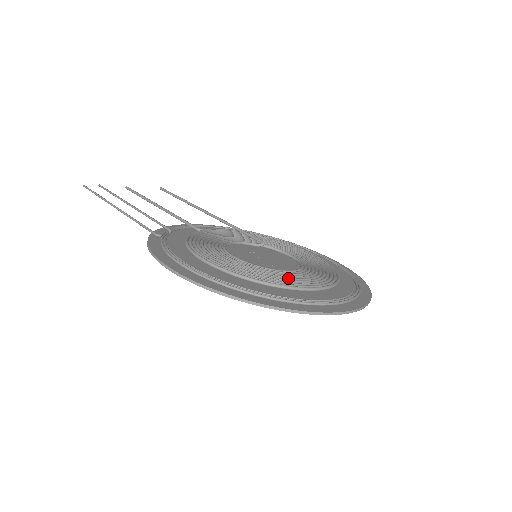
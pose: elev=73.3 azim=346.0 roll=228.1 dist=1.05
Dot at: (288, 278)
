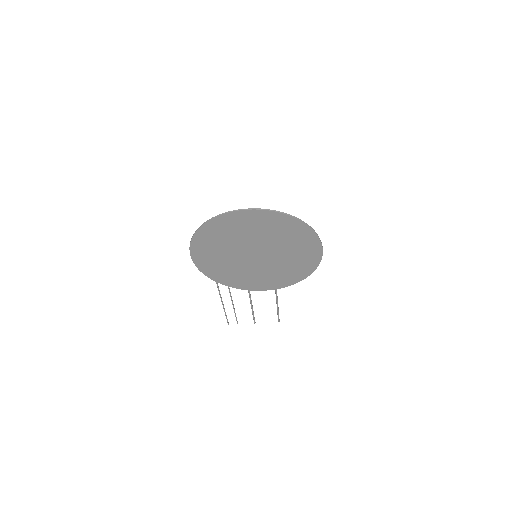
Dot at: occluded
